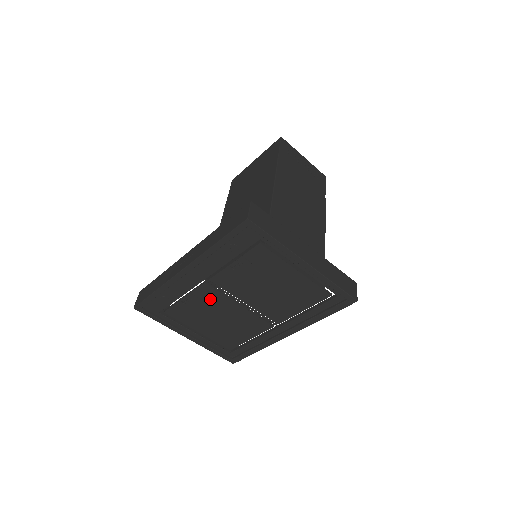
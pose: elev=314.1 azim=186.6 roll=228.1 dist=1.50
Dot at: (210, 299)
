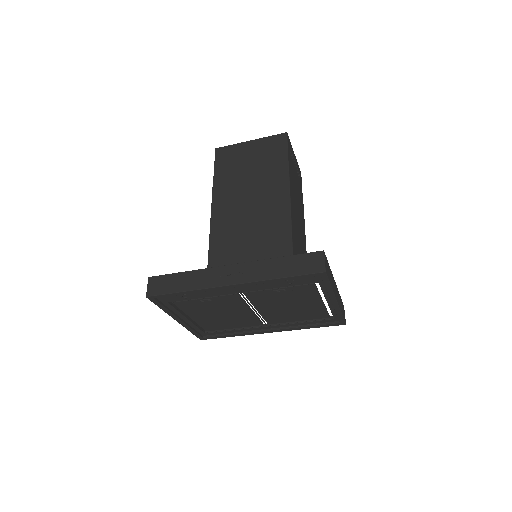
Dot at: (229, 303)
